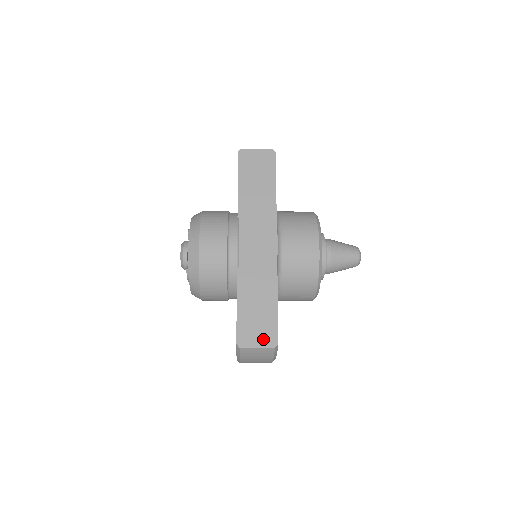
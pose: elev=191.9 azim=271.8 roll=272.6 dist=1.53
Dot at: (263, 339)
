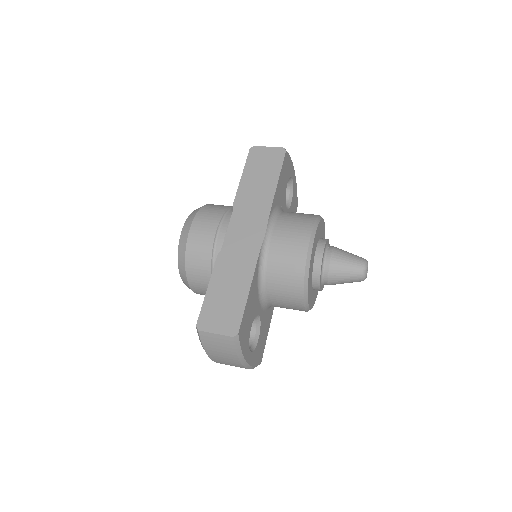
Dot at: (224, 326)
